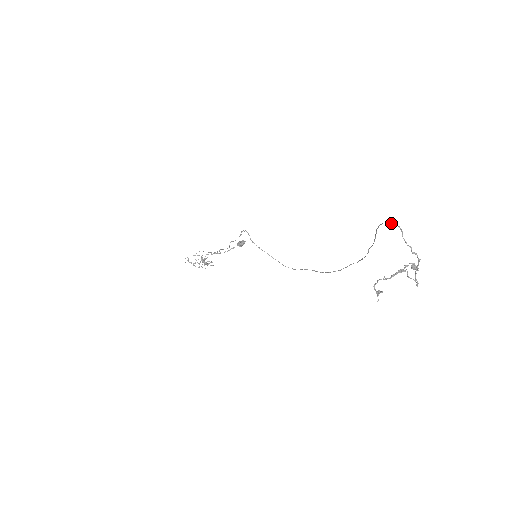
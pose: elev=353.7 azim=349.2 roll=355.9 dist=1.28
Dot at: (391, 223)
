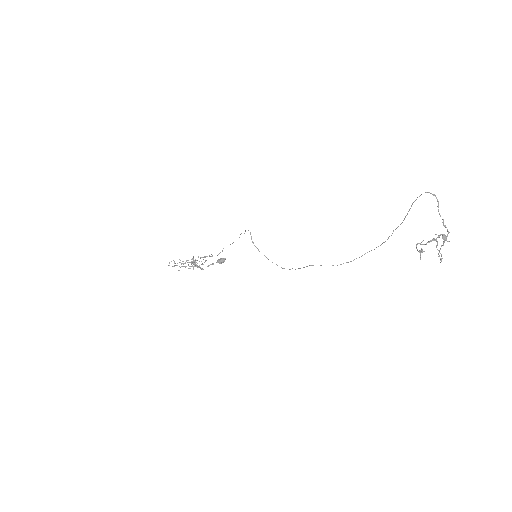
Dot at: (431, 193)
